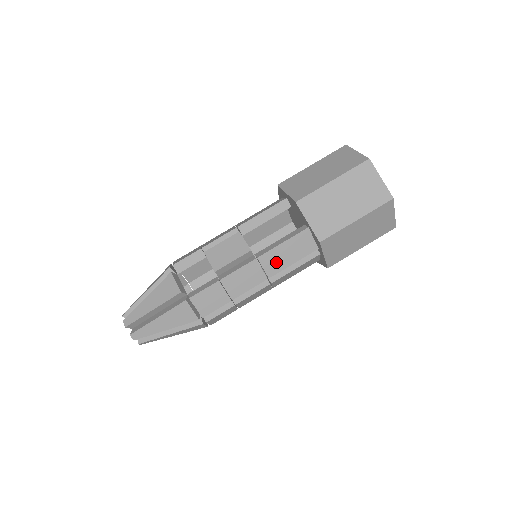
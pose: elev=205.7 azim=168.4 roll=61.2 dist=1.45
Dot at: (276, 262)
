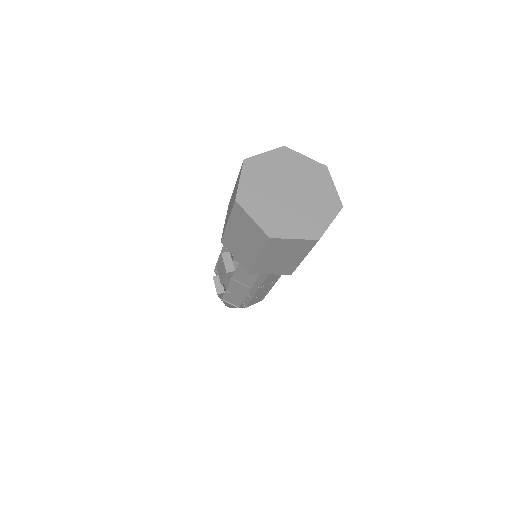
Dot at: (245, 279)
